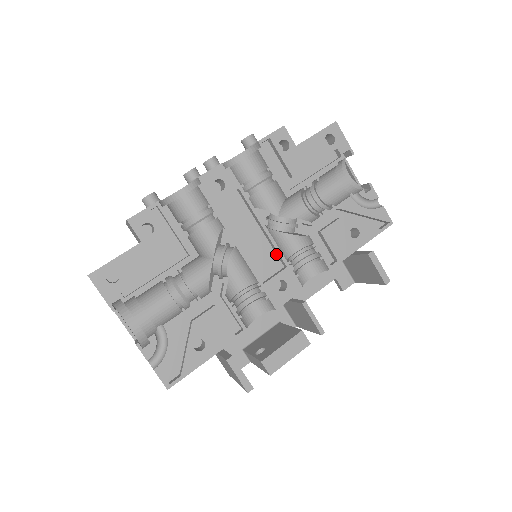
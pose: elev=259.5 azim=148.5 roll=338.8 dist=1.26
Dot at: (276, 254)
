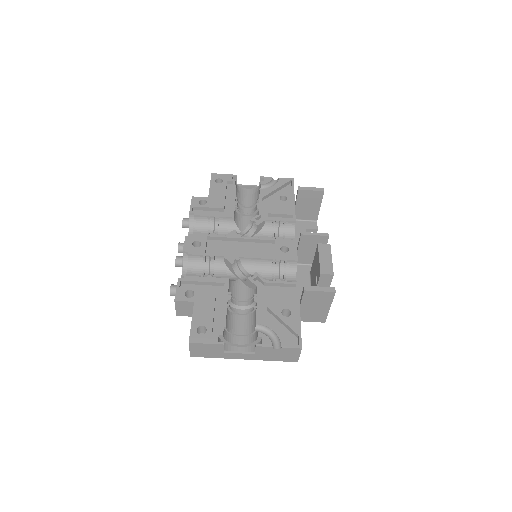
Dot at: (263, 243)
